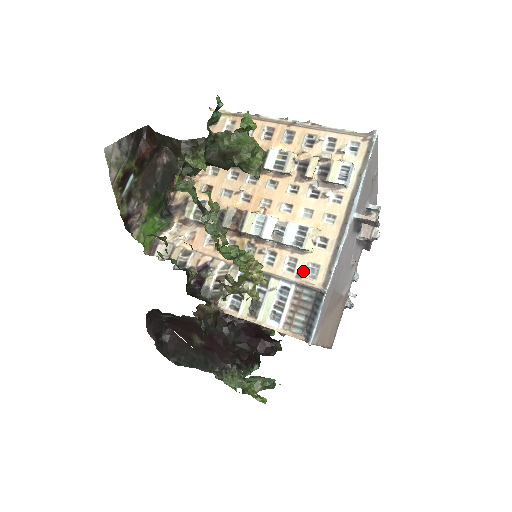
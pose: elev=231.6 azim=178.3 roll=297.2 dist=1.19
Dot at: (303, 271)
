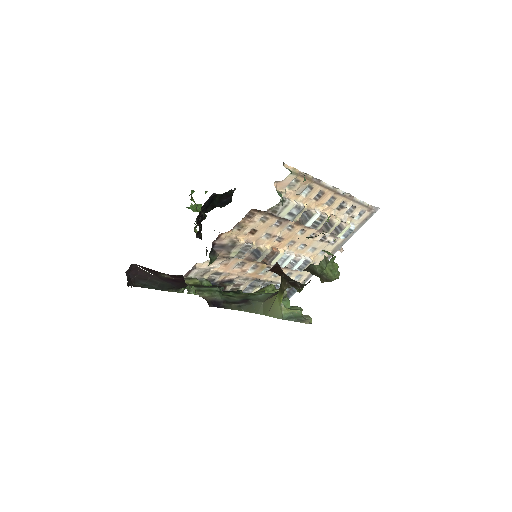
Dot at: occluded
